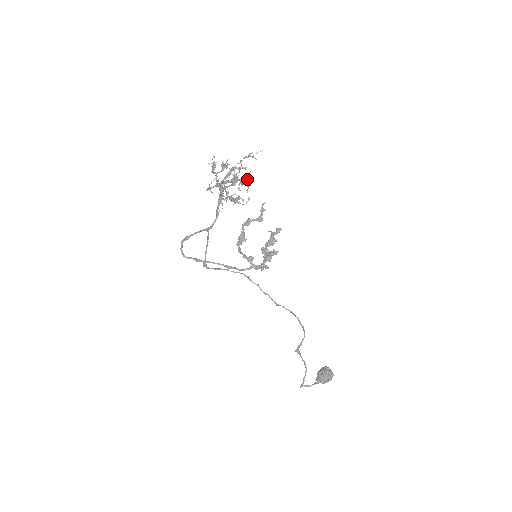
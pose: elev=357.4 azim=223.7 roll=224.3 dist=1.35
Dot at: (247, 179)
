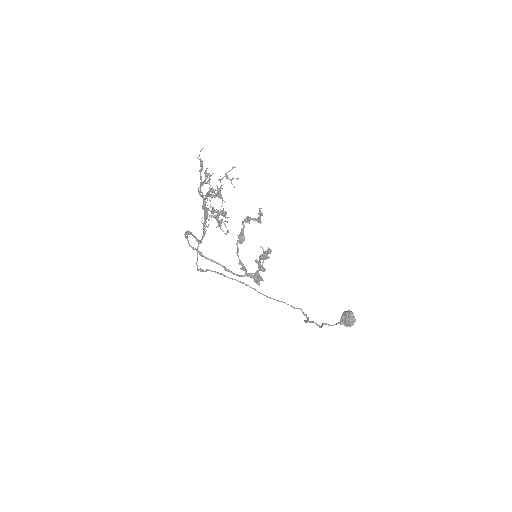
Dot at: (223, 212)
